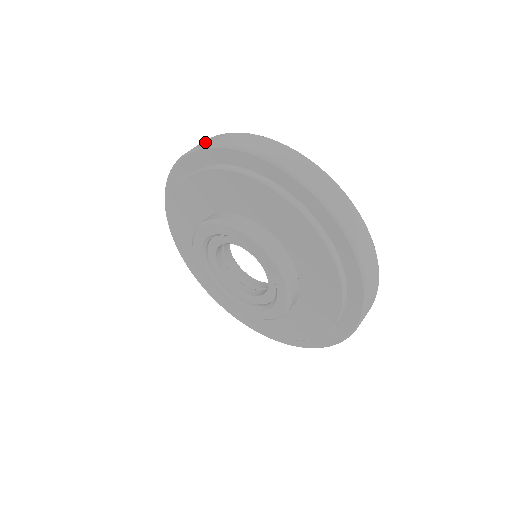
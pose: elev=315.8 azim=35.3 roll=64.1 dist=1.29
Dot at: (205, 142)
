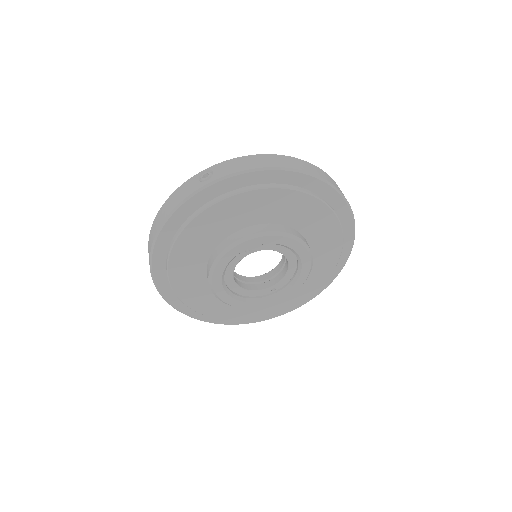
Dot at: (198, 183)
